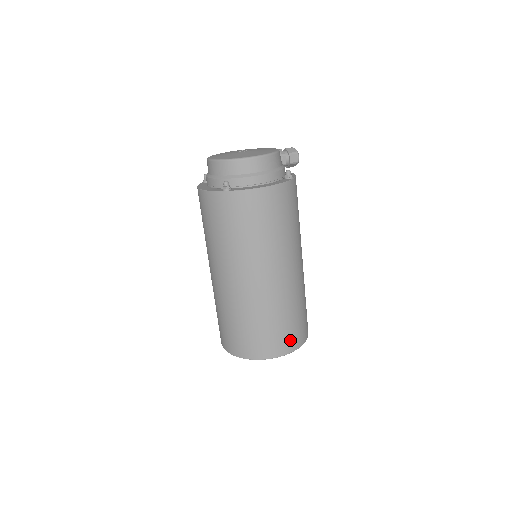
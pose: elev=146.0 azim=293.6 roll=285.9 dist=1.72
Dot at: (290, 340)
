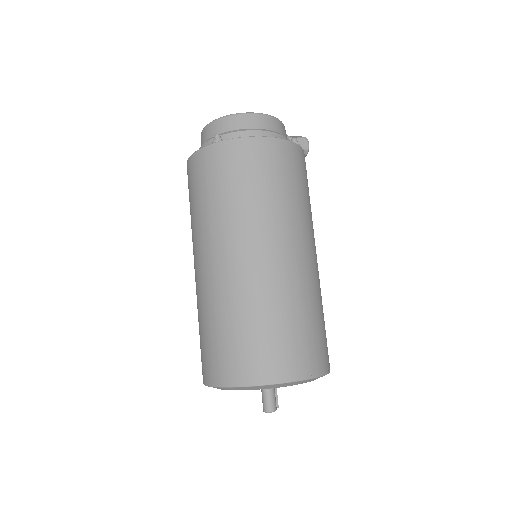
Dot at: (300, 358)
